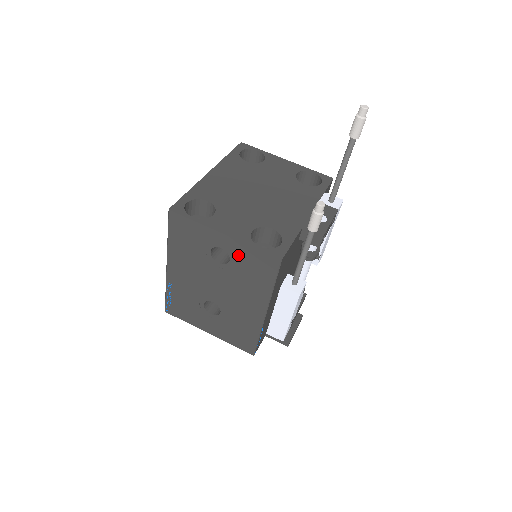
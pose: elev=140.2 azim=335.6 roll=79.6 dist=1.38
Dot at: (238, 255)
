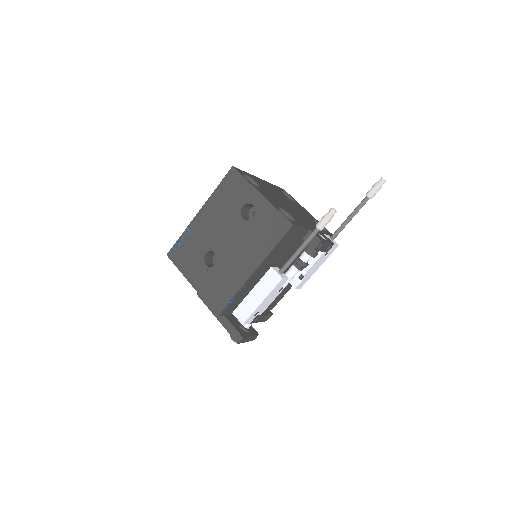
Dot at: (262, 214)
